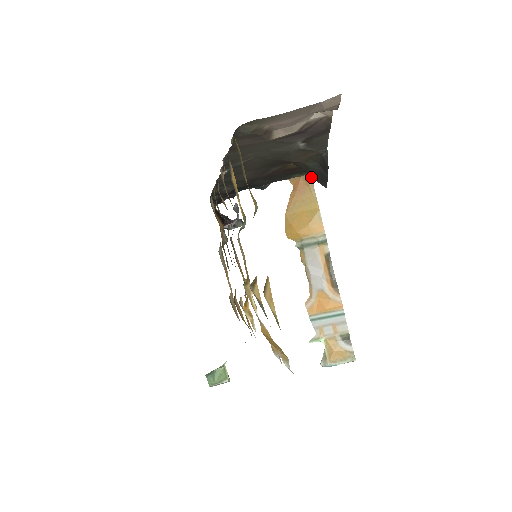
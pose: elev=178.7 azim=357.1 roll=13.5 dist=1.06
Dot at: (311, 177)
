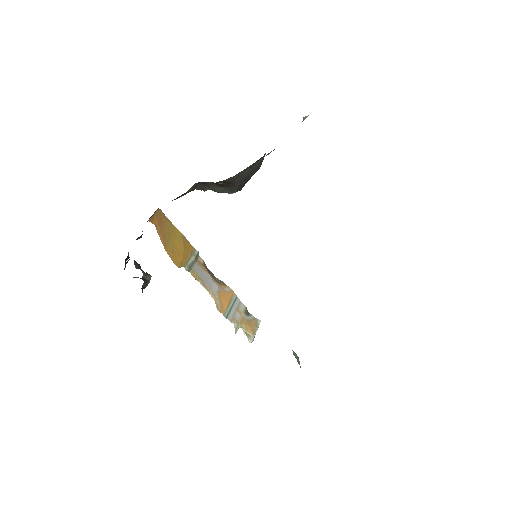
Dot at: (161, 210)
